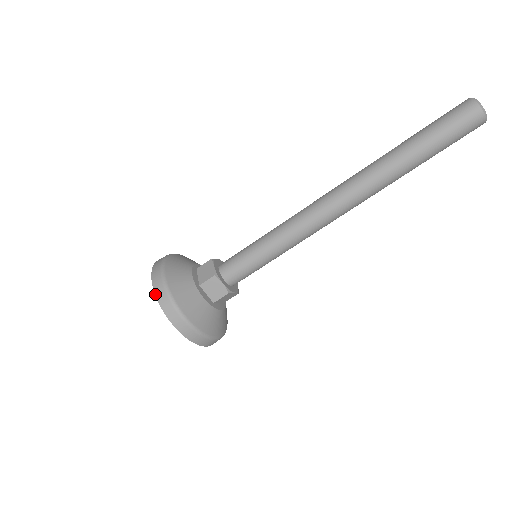
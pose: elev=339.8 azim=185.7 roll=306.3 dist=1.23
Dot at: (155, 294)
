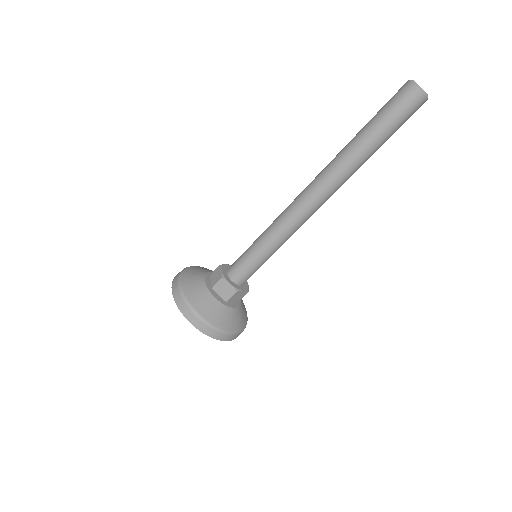
Dot at: occluded
